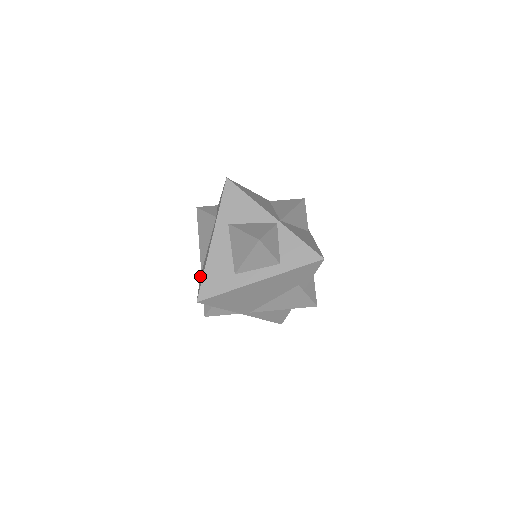
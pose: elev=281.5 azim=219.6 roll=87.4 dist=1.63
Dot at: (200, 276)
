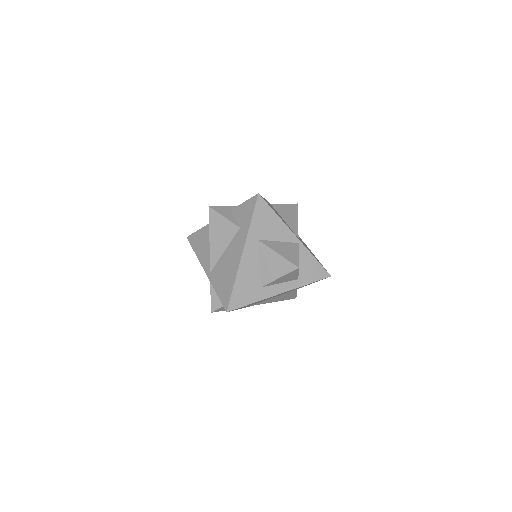
Dot at: (208, 275)
